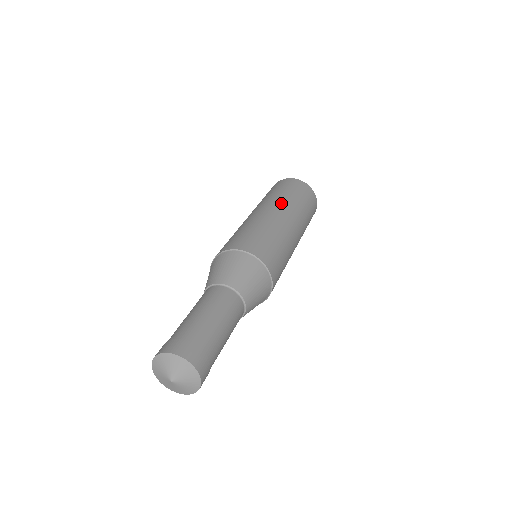
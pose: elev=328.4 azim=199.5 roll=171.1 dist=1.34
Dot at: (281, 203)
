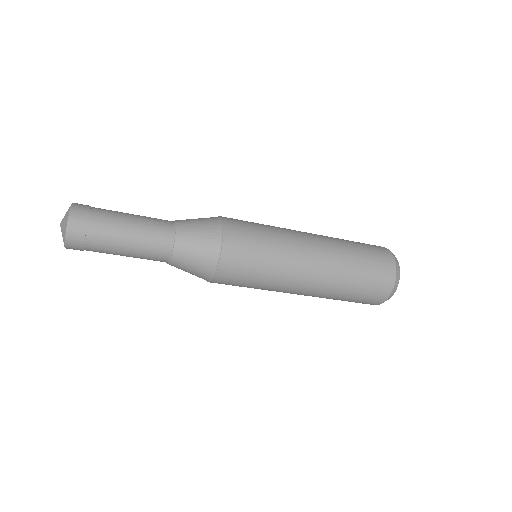
Dot at: occluded
